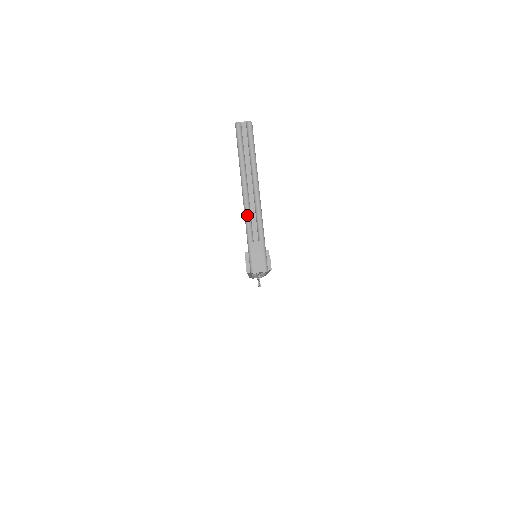
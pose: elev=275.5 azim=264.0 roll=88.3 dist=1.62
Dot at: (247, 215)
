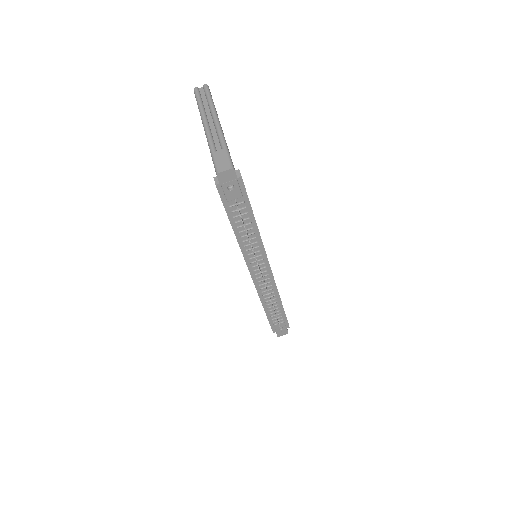
Dot at: (208, 136)
